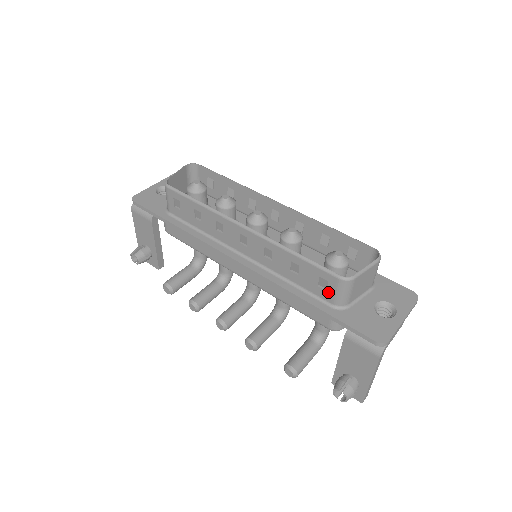
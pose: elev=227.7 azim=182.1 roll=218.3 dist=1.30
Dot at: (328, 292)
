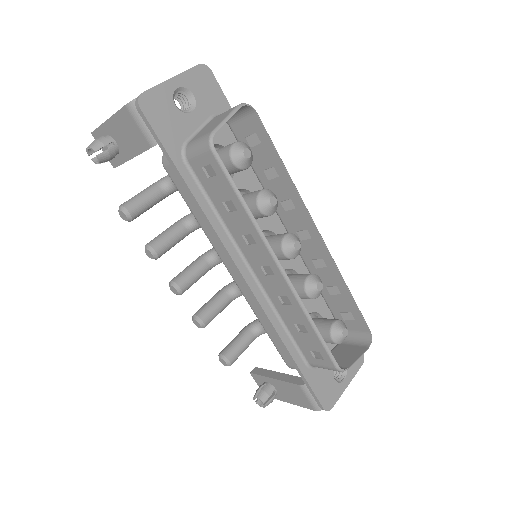
Dot at: (315, 359)
